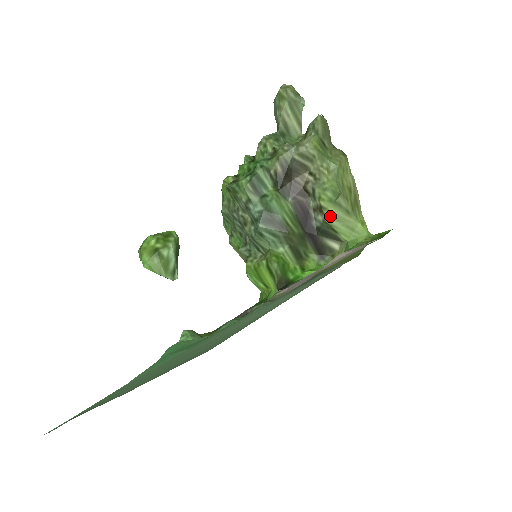
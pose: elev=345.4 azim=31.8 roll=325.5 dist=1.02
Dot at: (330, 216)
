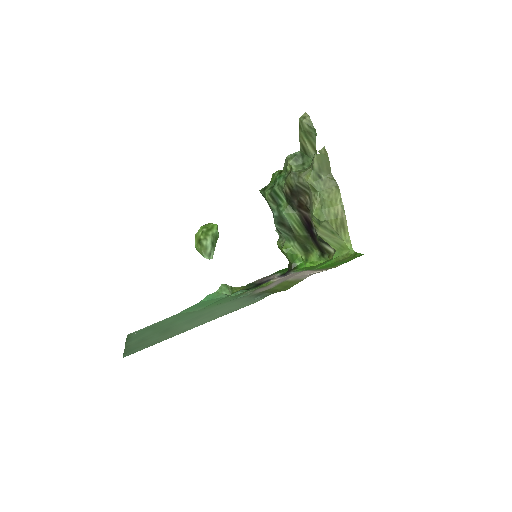
Dot at: (320, 232)
